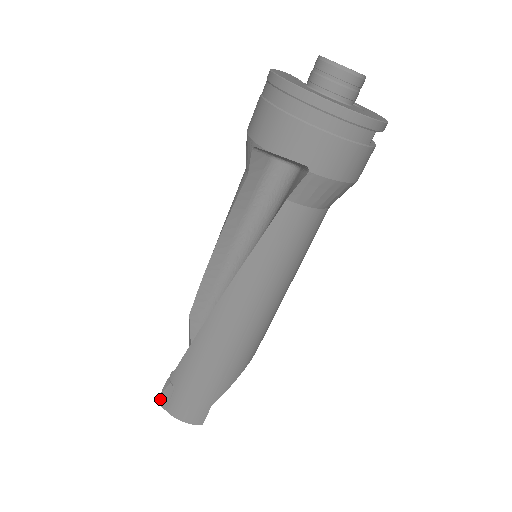
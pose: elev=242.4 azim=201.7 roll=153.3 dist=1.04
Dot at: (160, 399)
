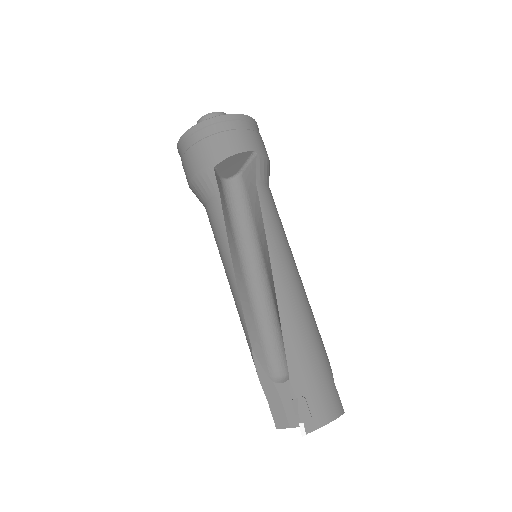
Dot at: (303, 428)
